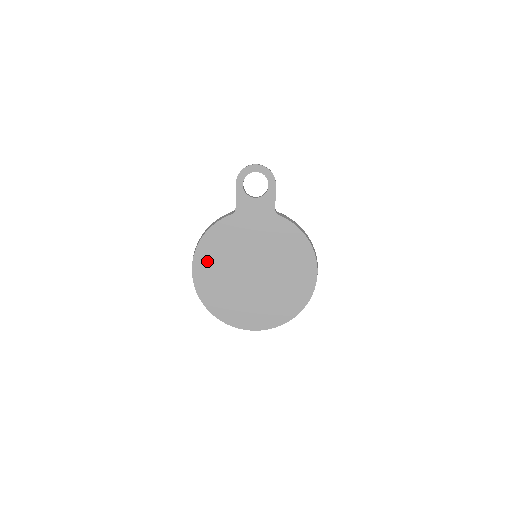
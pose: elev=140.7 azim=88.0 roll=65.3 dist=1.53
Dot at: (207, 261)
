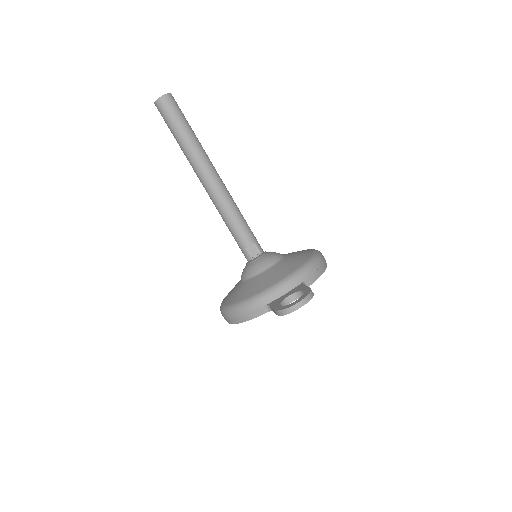
Dot at: occluded
